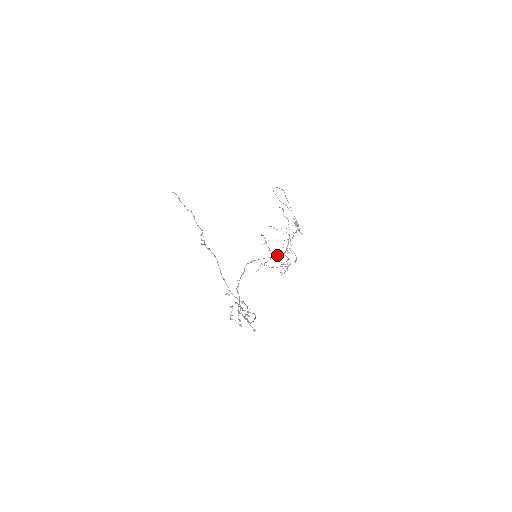
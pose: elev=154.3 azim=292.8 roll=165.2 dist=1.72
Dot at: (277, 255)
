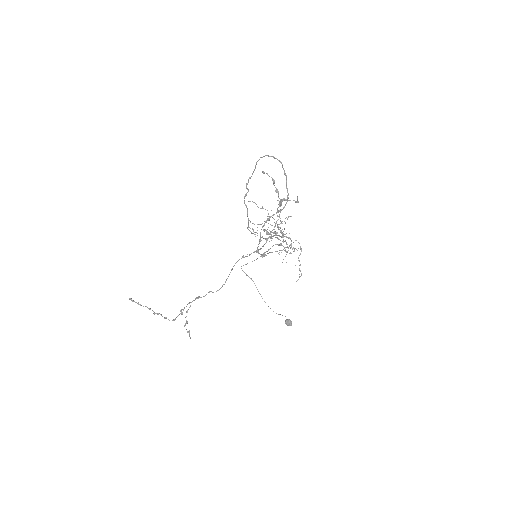
Dot at: occluded
